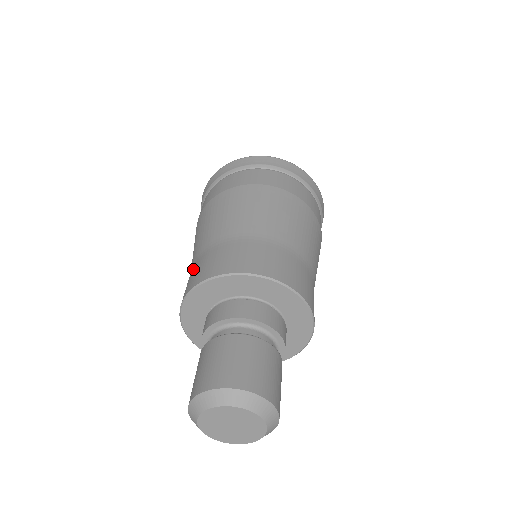
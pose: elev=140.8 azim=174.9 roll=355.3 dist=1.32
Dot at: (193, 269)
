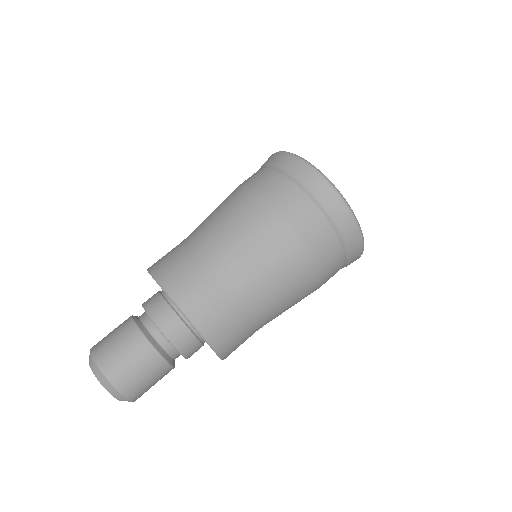
Dot at: occluded
